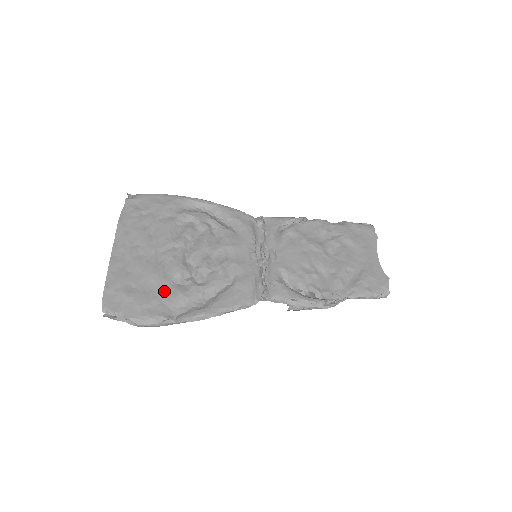
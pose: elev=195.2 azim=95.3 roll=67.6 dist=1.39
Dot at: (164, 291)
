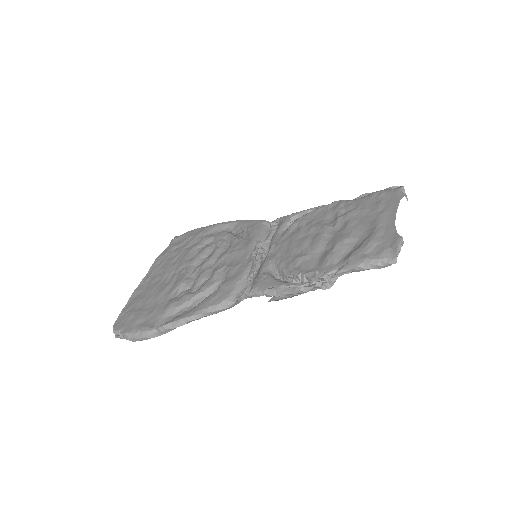
Dot at: (160, 305)
